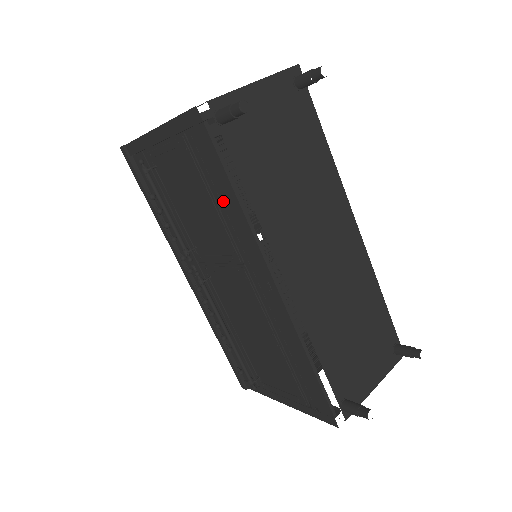
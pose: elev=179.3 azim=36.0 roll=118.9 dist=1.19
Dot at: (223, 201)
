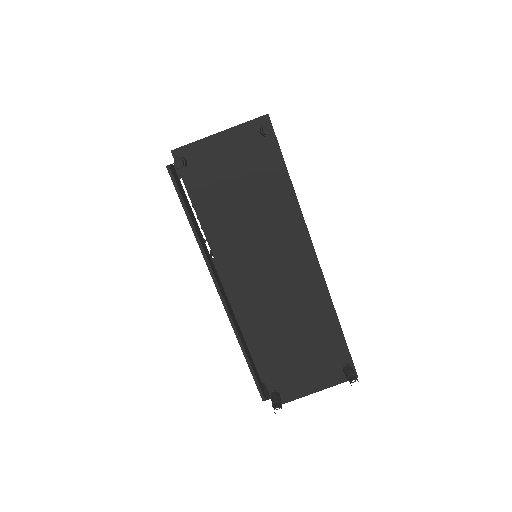
Dot at: (195, 219)
